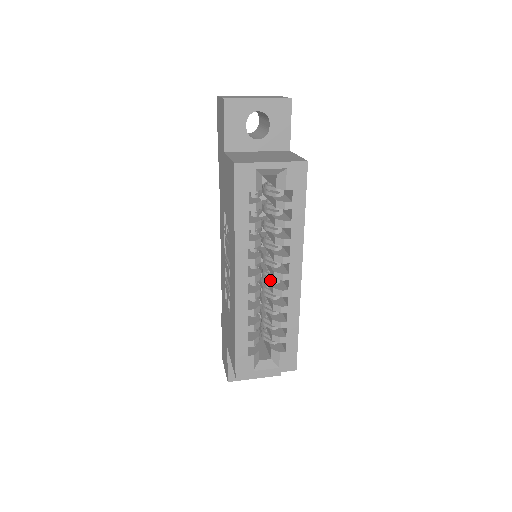
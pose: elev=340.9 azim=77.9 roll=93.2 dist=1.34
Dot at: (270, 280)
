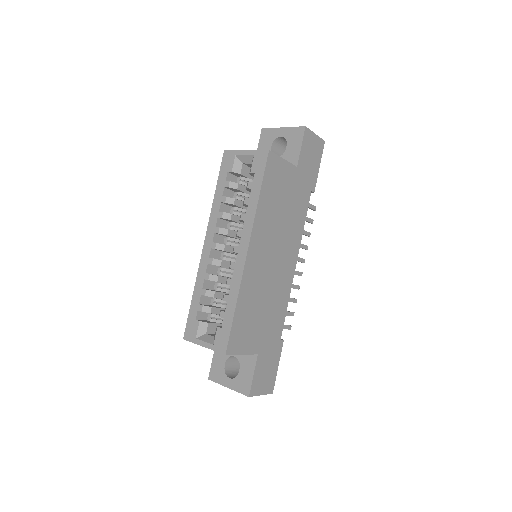
Dot at: occluded
